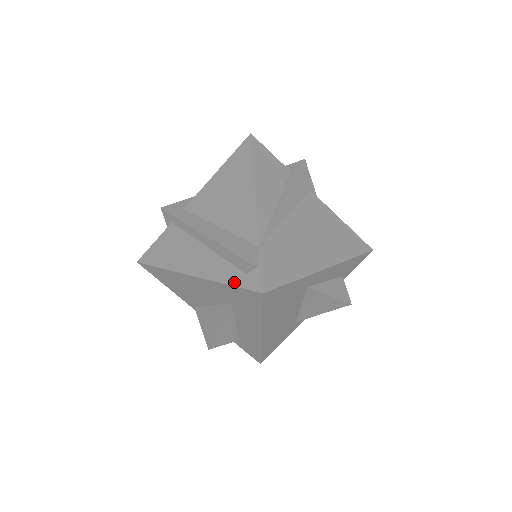
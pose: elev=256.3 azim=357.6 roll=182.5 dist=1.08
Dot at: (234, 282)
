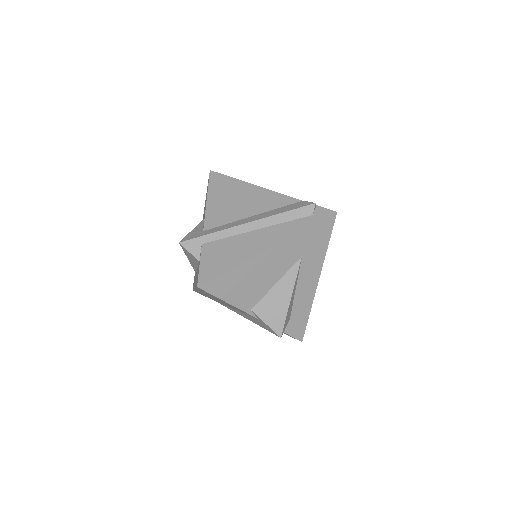
Dot at: (310, 223)
